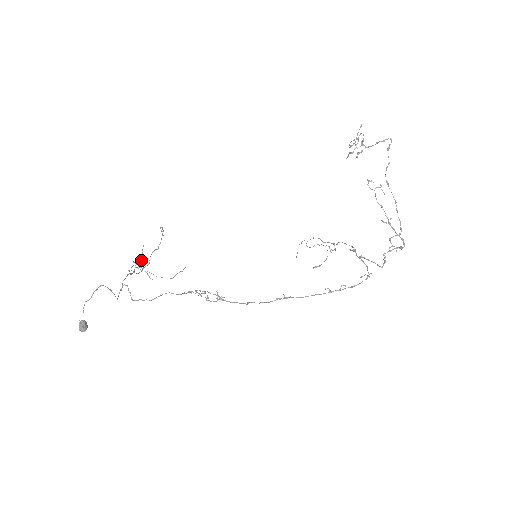
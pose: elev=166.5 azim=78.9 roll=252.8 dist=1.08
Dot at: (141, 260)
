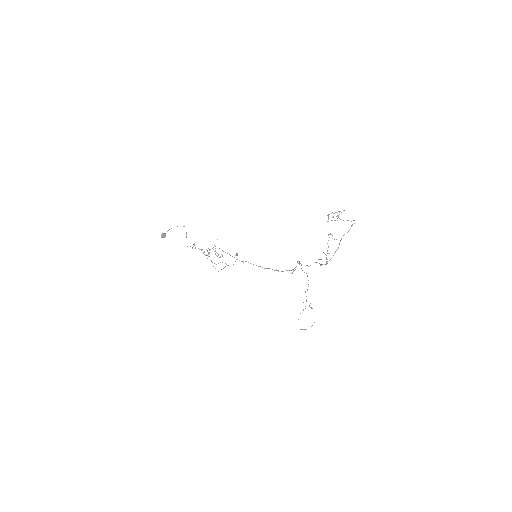
Dot at: occluded
